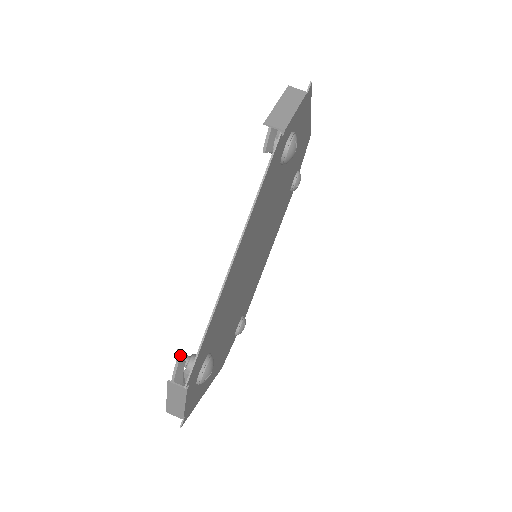
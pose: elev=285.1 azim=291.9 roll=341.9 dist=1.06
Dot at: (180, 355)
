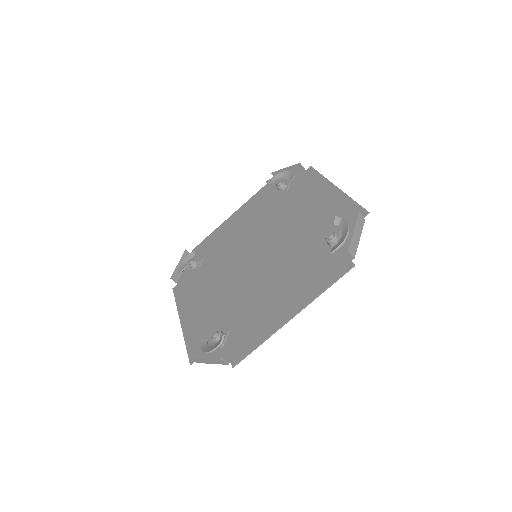
Dot at: (223, 339)
